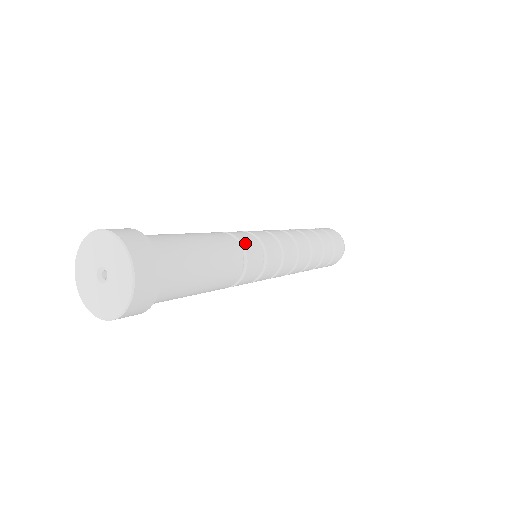
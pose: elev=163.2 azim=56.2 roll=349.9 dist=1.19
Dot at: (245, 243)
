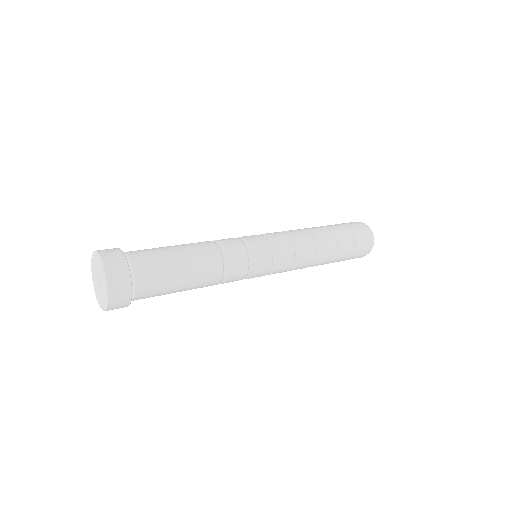
Dot at: (231, 261)
